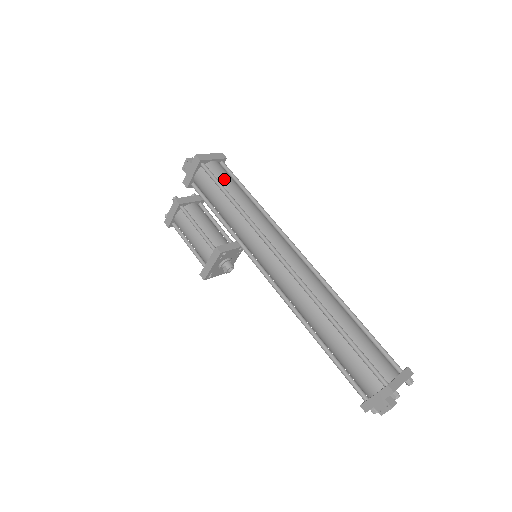
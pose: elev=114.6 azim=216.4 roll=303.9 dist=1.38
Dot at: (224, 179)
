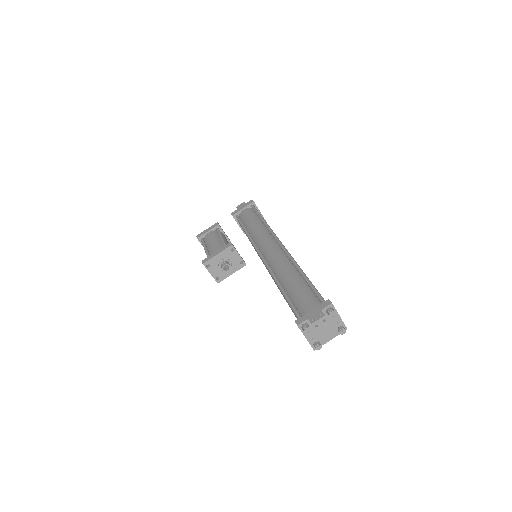
Dot at: occluded
